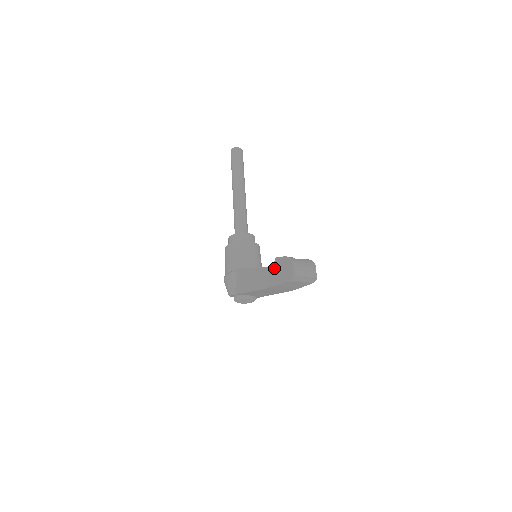
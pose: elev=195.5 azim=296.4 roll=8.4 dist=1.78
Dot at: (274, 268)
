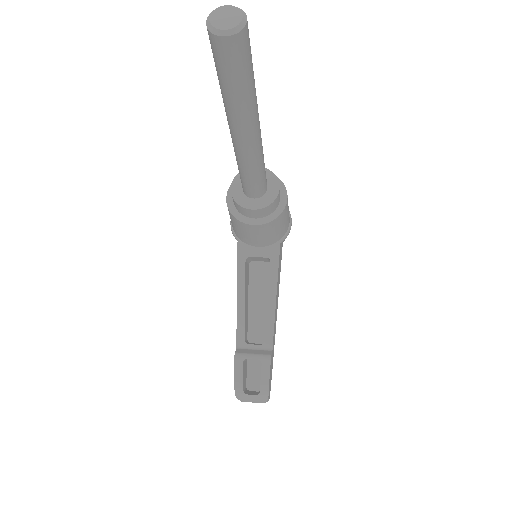
Dot at: occluded
